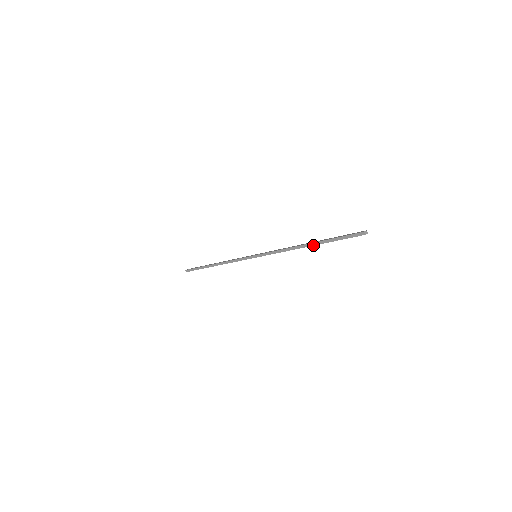
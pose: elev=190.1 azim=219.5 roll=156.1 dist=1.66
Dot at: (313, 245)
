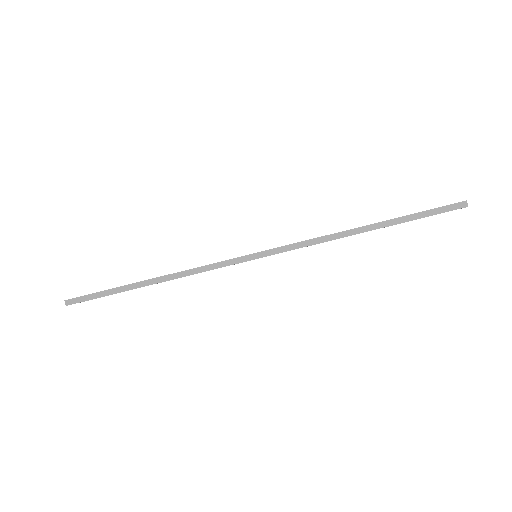
Dot at: (378, 222)
